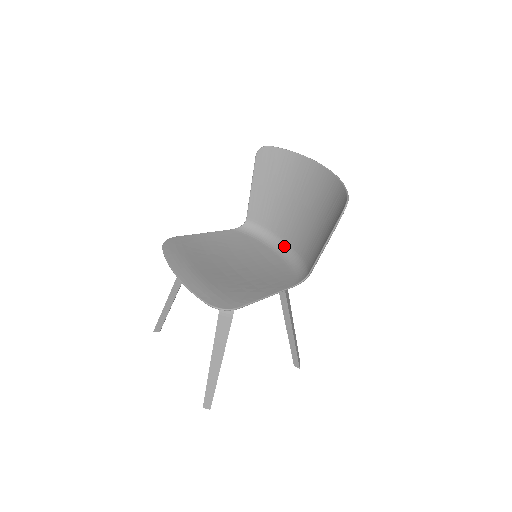
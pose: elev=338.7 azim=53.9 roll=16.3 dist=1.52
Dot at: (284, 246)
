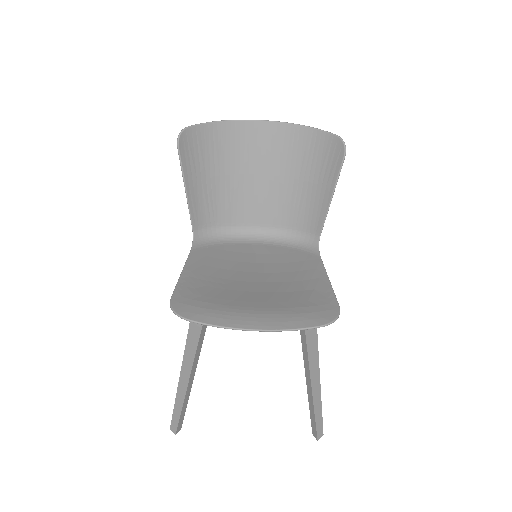
Dot at: (252, 231)
